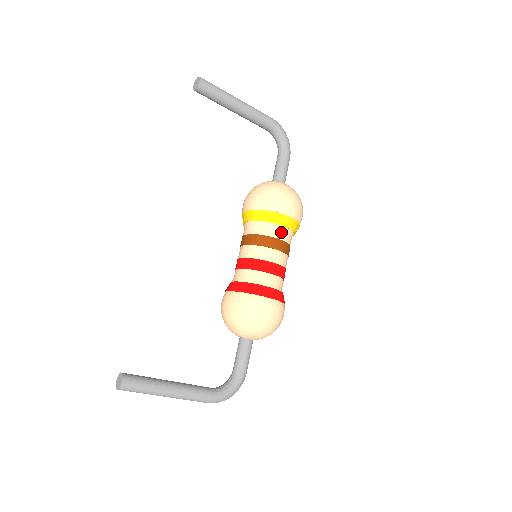
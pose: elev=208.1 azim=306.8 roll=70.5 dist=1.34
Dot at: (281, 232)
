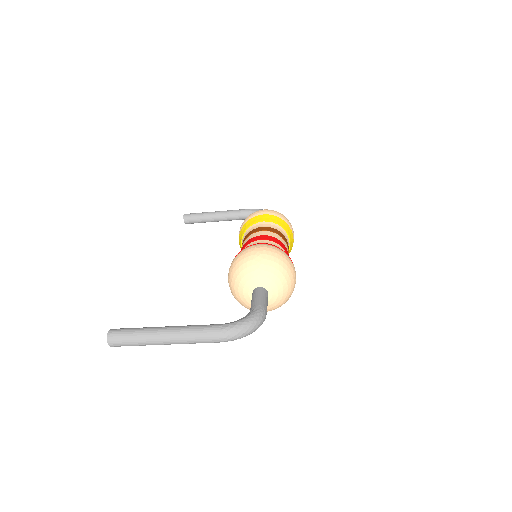
Dot at: (262, 225)
